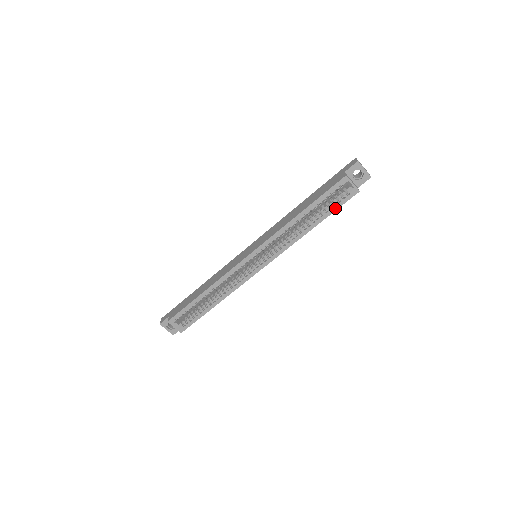
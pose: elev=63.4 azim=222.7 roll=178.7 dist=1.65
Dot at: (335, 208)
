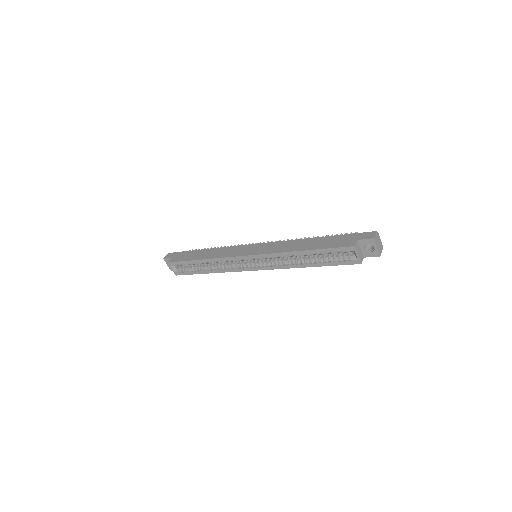
Dot at: (334, 264)
